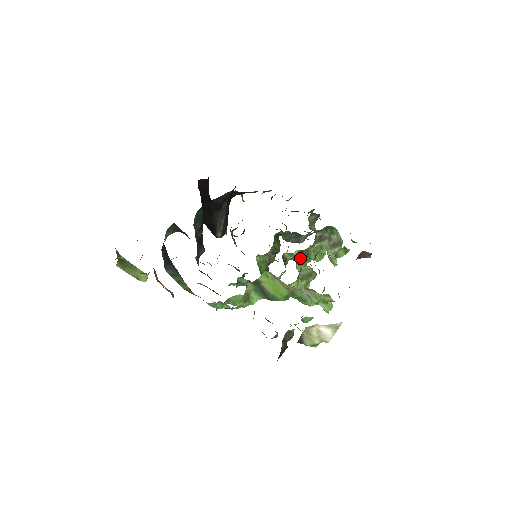
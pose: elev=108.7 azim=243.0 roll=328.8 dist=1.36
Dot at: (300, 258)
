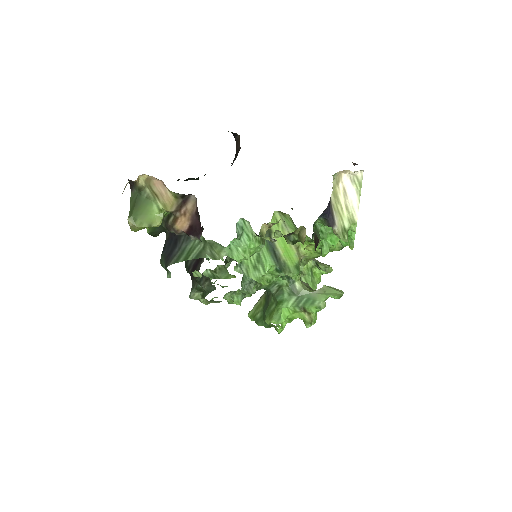
Dot at: occluded
